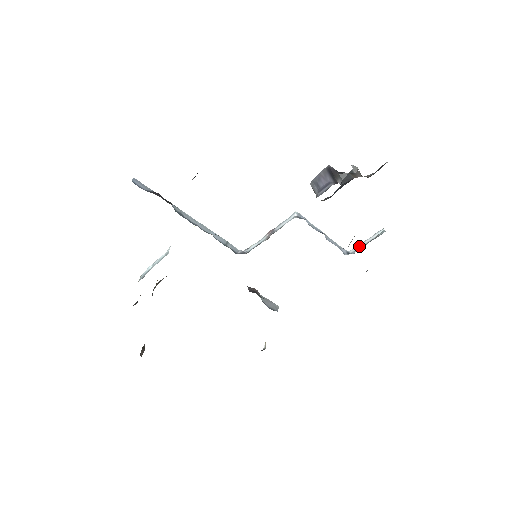
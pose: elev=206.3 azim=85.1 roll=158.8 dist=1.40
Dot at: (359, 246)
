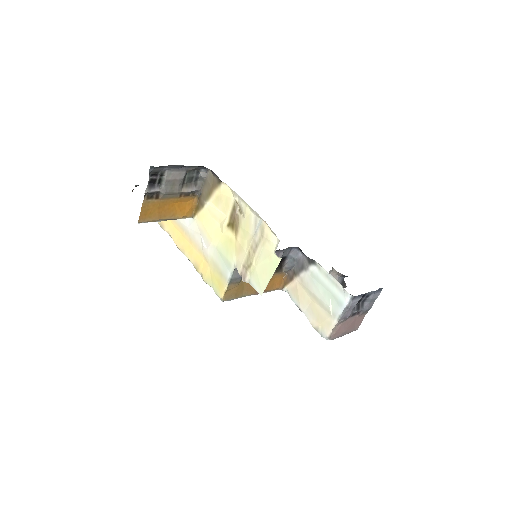
Dot at: occluded
